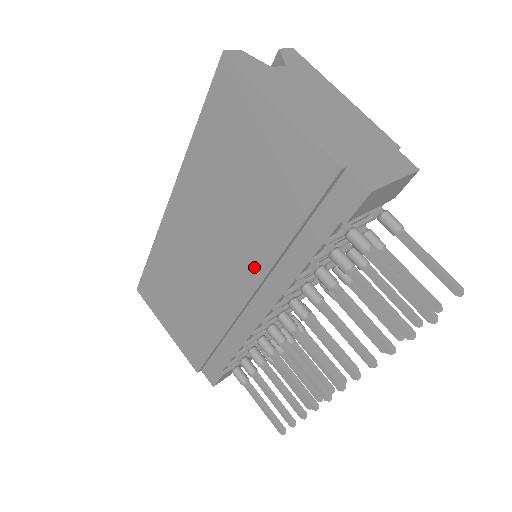
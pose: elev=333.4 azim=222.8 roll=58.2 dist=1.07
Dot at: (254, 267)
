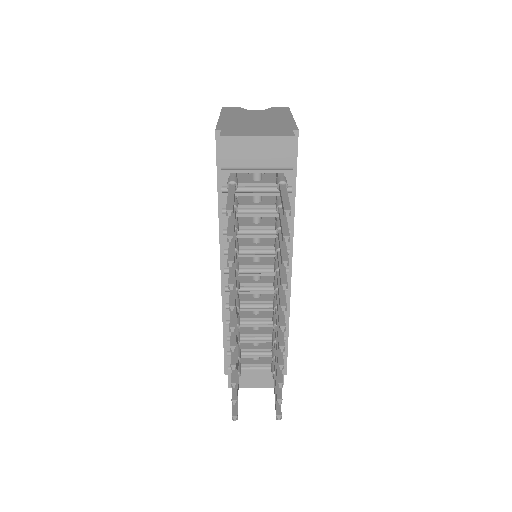
Dot at: occluded
